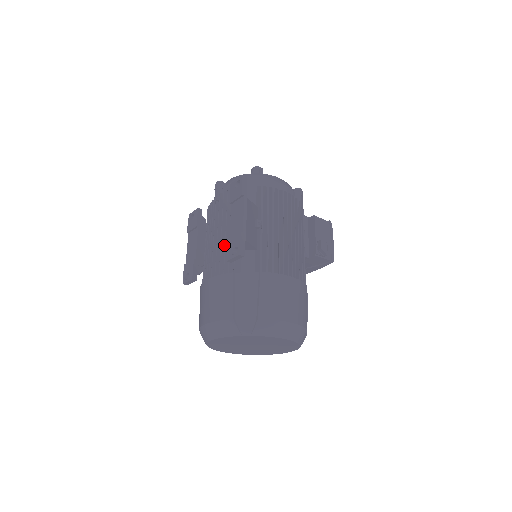
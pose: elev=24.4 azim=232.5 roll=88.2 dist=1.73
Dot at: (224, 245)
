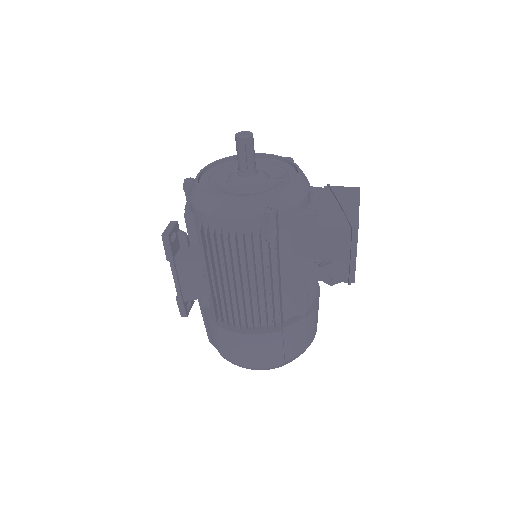
Dot at: occluded
